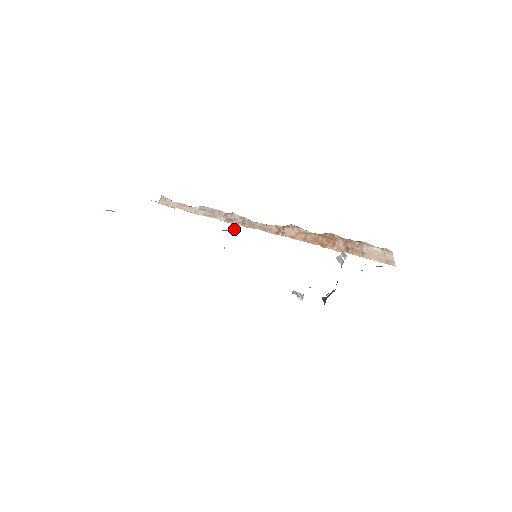
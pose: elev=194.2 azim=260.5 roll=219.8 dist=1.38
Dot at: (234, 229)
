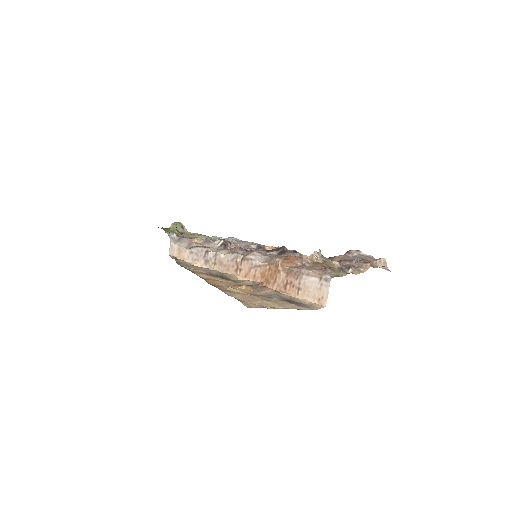
Dot at: (226, 247)
